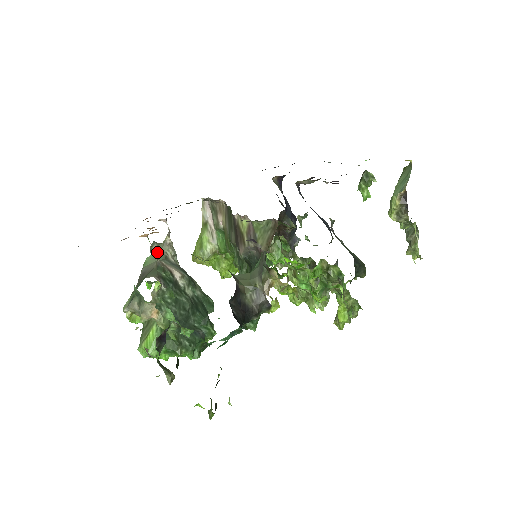
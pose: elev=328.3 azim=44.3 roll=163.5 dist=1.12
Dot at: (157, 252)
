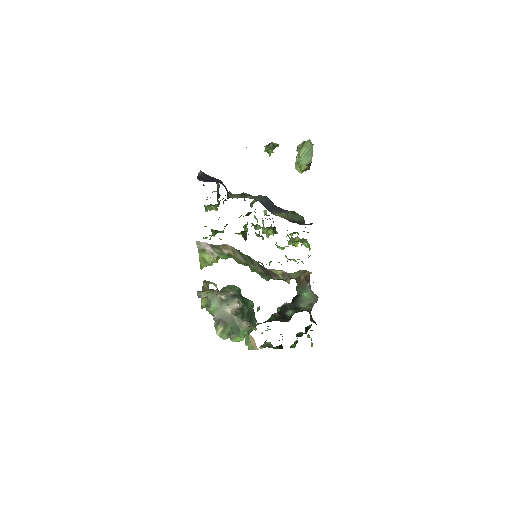
Dot at: (215, 302)
